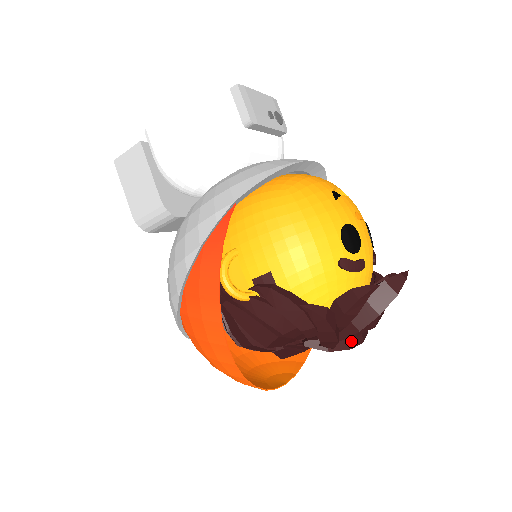
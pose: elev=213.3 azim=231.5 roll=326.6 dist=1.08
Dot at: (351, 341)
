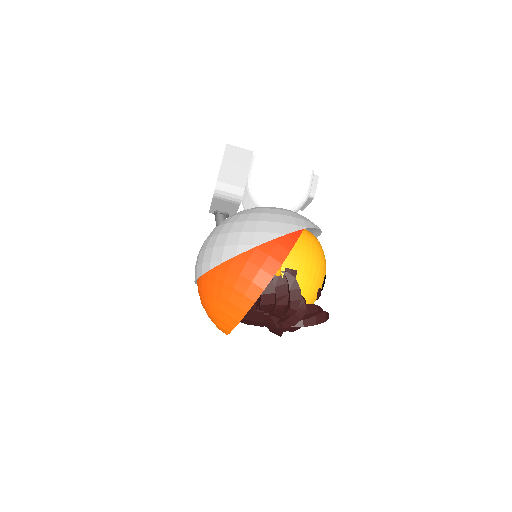
Dot at: occluded
